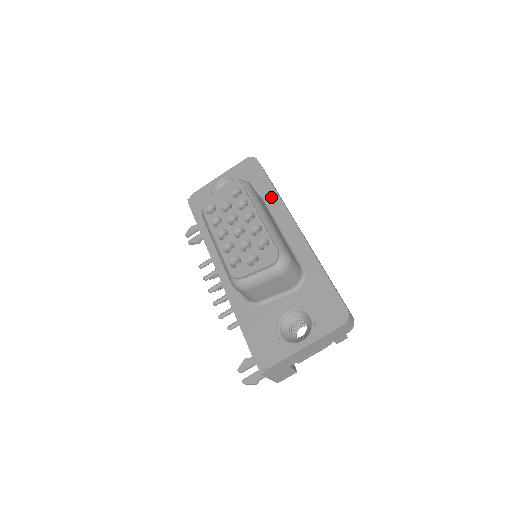
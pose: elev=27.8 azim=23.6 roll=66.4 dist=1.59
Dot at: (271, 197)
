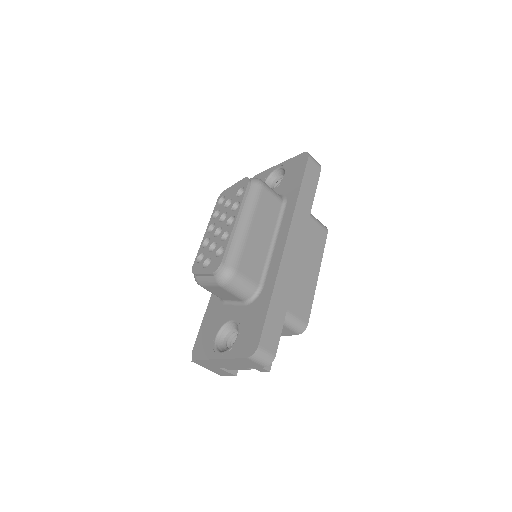
Dot at: (291, 203)
